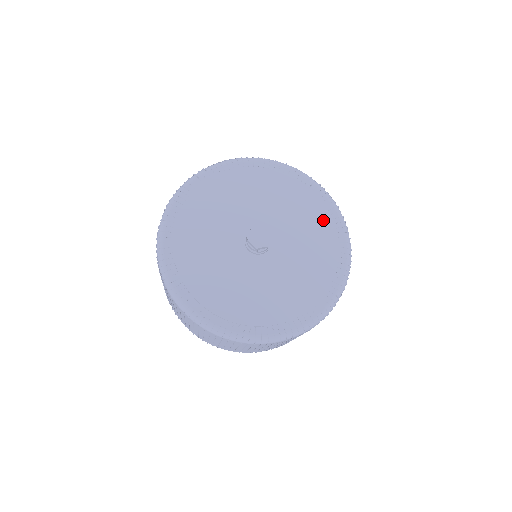
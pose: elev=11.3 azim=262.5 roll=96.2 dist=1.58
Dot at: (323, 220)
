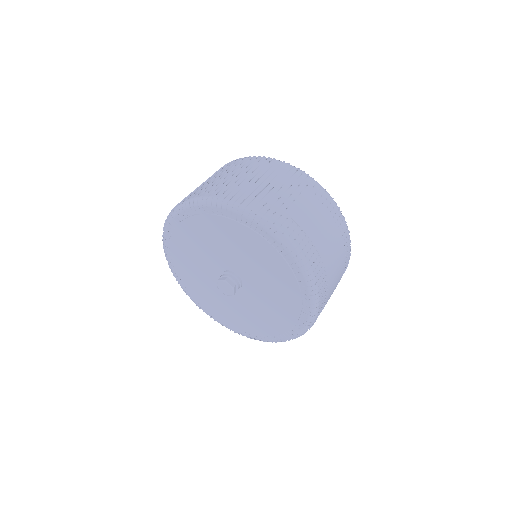
Dot at: (282, 270)
